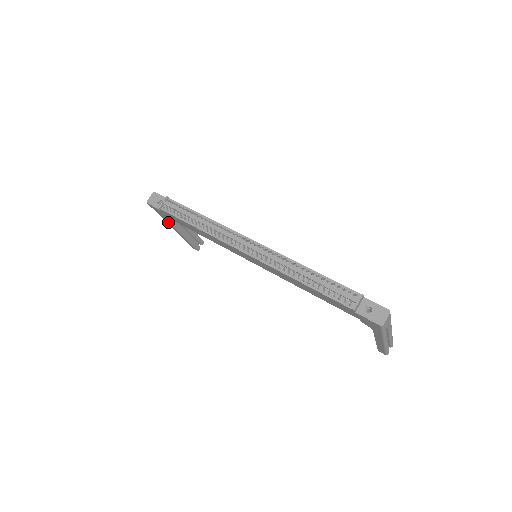
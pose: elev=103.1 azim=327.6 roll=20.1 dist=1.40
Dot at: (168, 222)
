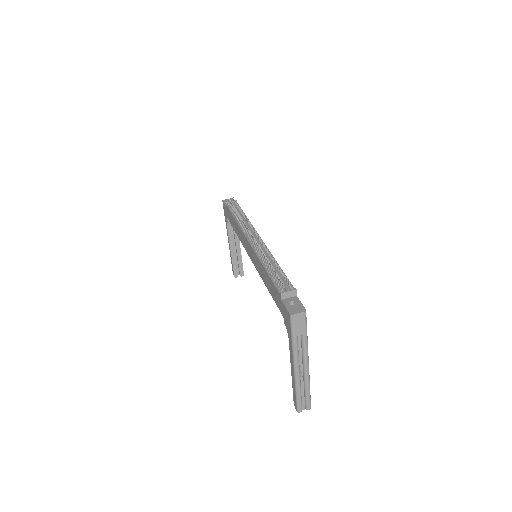
Dot at: (227, 228)
